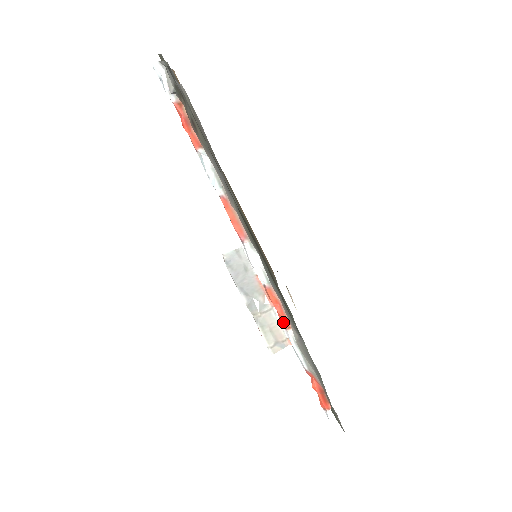
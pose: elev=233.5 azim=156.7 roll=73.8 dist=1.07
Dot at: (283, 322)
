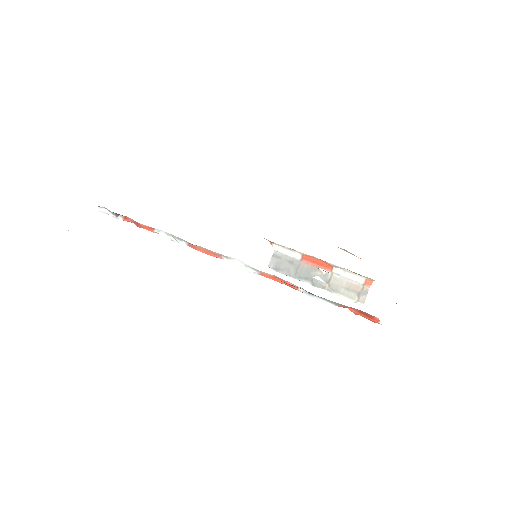
Dot at: (291, 287)
